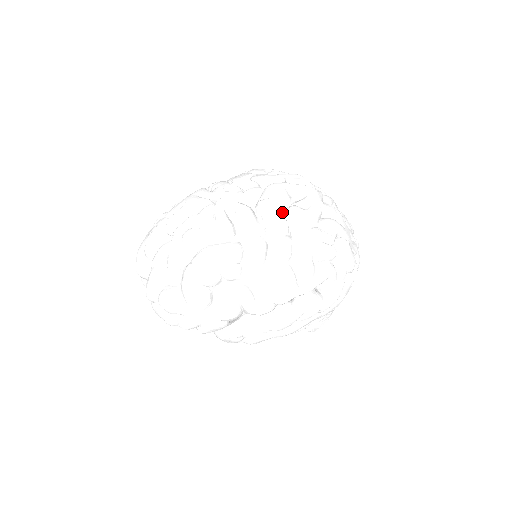
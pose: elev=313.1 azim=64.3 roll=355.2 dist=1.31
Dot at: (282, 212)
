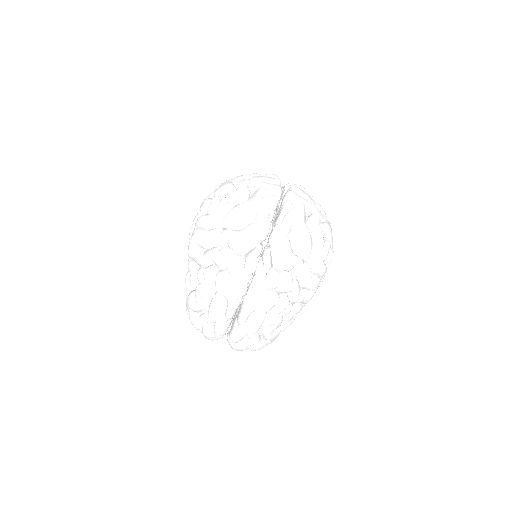
Dot at: (295, 257)
